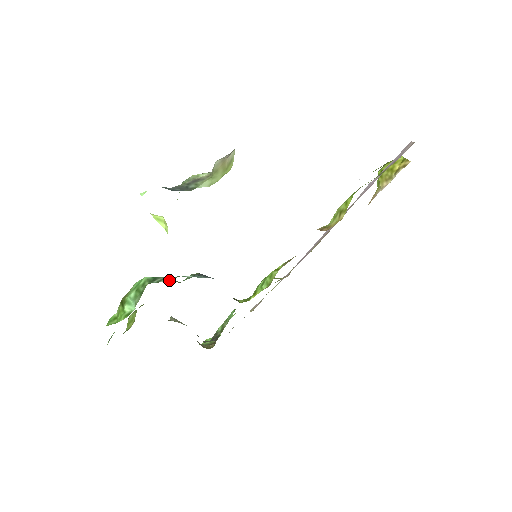
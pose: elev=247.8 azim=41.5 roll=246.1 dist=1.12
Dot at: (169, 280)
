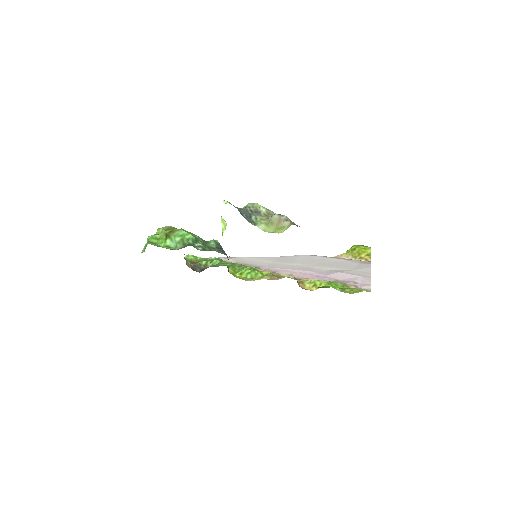
Dot at: (201, 240)
